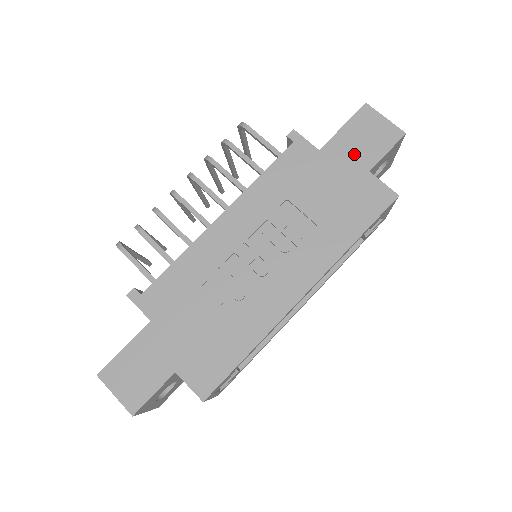
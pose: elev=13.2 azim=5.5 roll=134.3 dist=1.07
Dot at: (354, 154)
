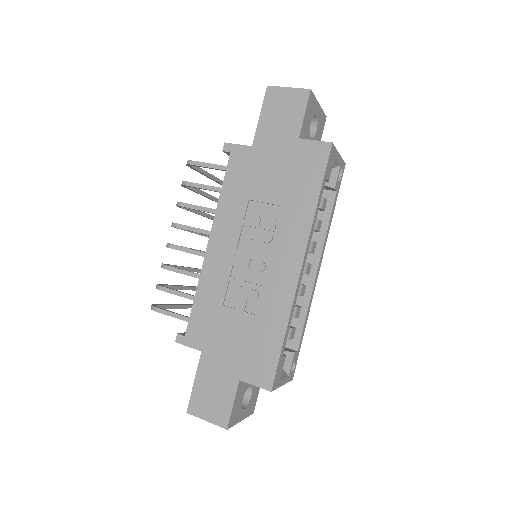
Dot at: (280, 132)
